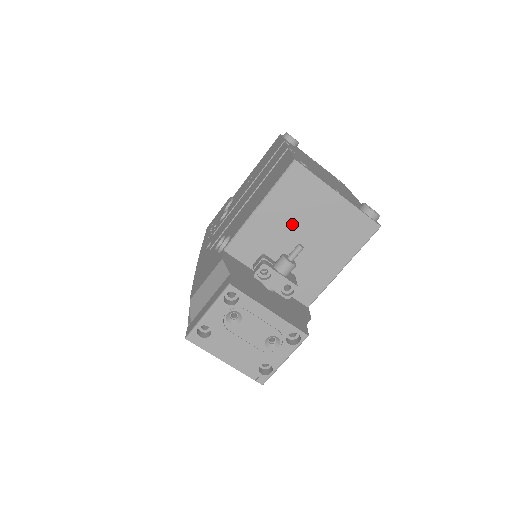
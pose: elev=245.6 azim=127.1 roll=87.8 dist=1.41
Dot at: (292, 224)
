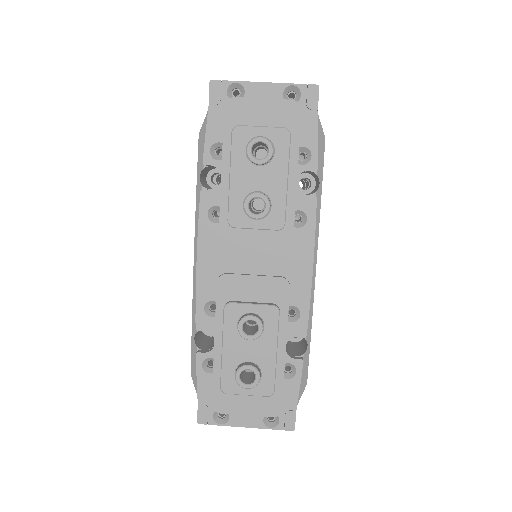
Dot at: occluded
